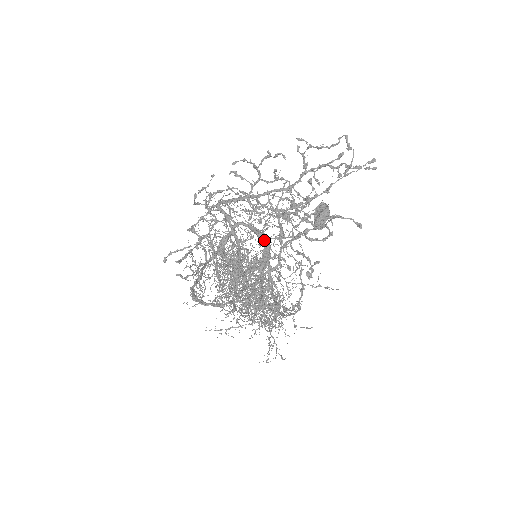
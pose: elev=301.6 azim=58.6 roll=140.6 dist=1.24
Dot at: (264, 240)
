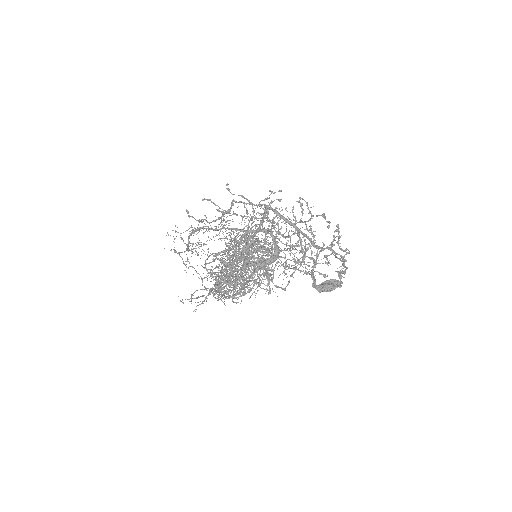
Dot at: occluded
